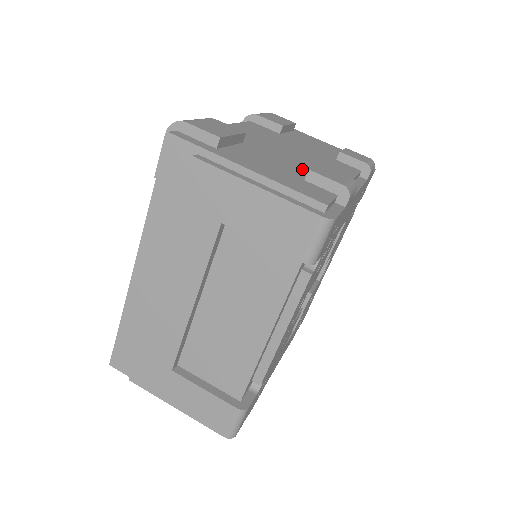
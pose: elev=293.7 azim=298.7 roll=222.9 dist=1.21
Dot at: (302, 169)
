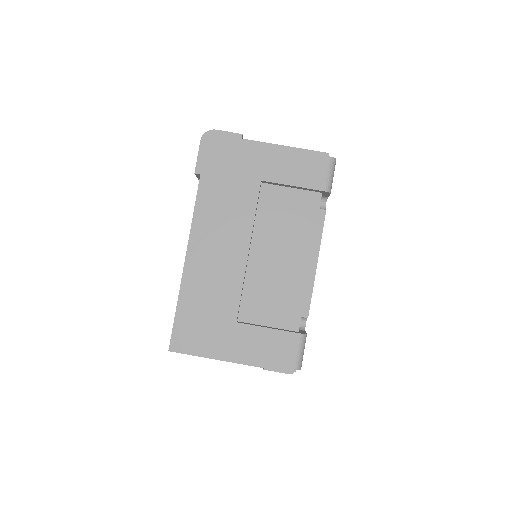
Dot at: occluded
